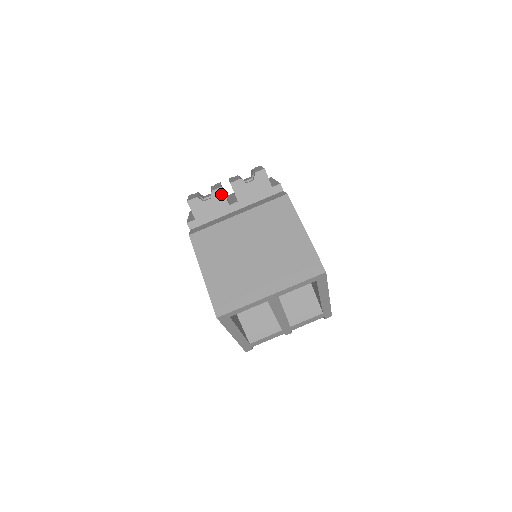
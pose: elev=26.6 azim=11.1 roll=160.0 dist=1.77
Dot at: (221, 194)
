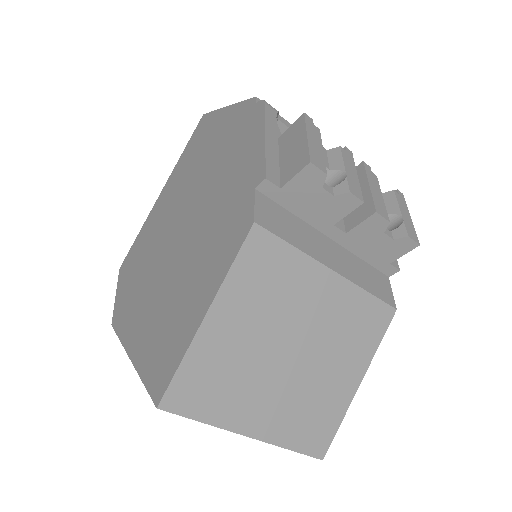
Dot at: (349, 207)
